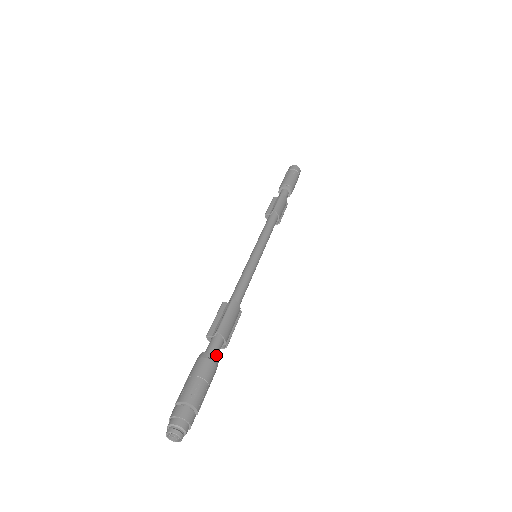
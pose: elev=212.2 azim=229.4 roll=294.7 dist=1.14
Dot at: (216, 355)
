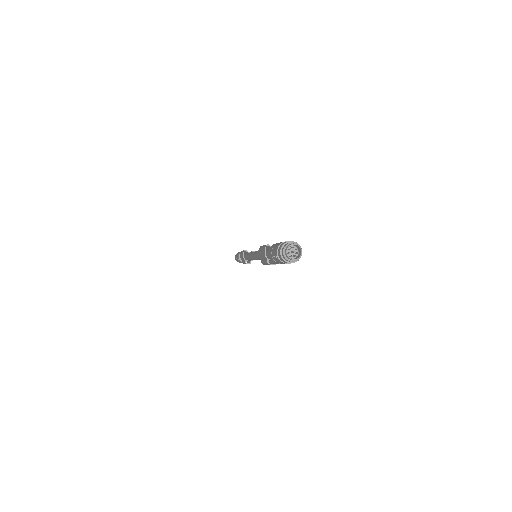
Dot at: occluded
